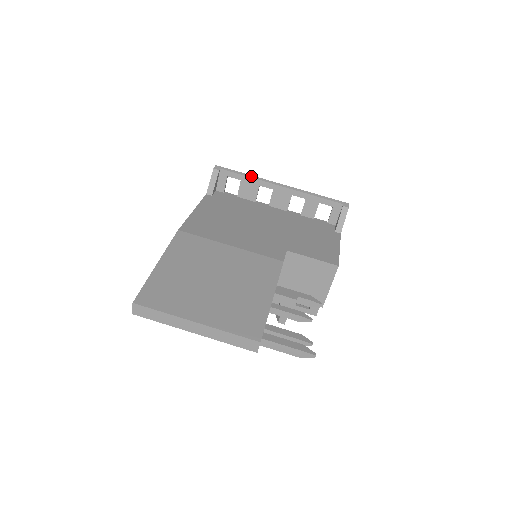
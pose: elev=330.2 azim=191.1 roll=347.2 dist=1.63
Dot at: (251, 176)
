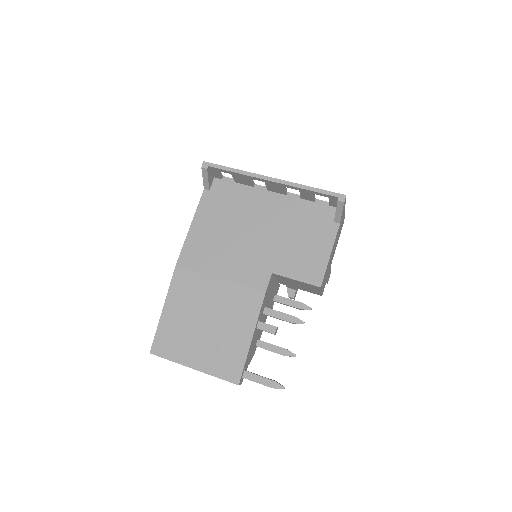
Dot at: (239, 171)
